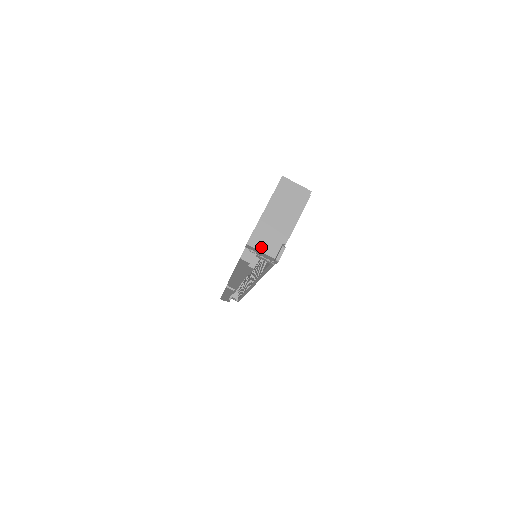
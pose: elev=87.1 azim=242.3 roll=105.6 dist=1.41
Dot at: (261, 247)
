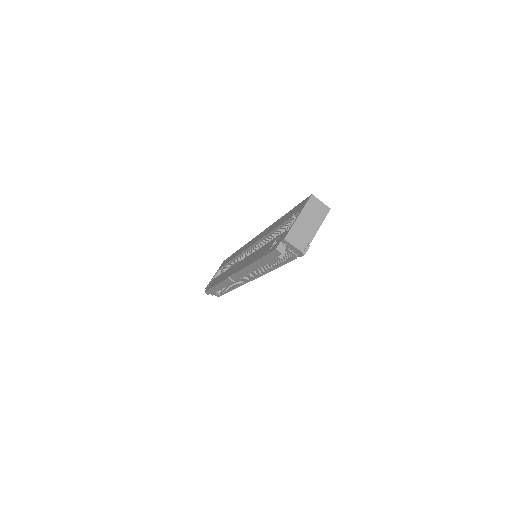
Dot at: (294, 243)
